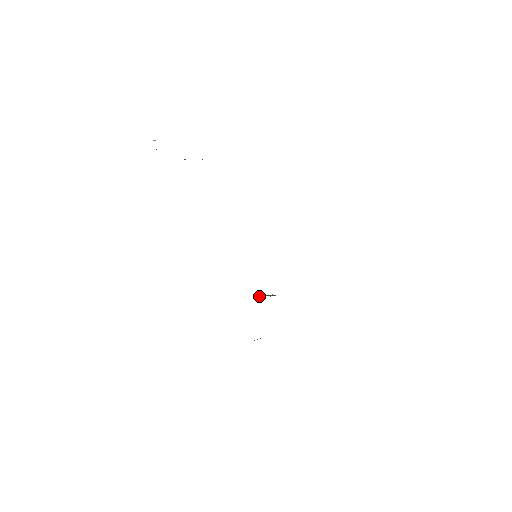
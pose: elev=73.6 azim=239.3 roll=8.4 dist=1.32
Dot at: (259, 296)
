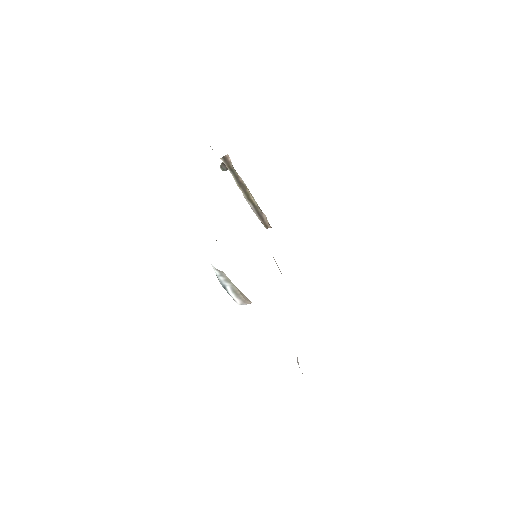
Dot at: occluded
